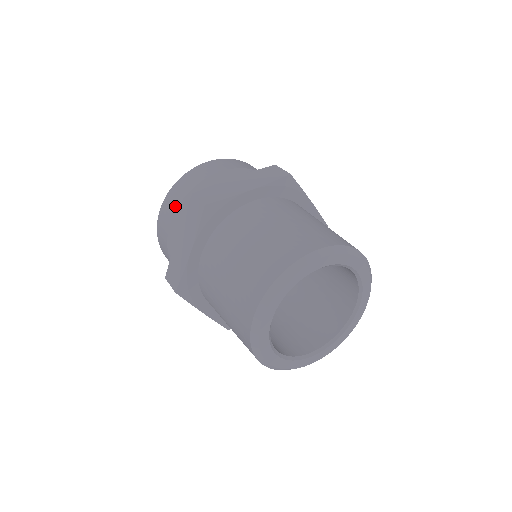
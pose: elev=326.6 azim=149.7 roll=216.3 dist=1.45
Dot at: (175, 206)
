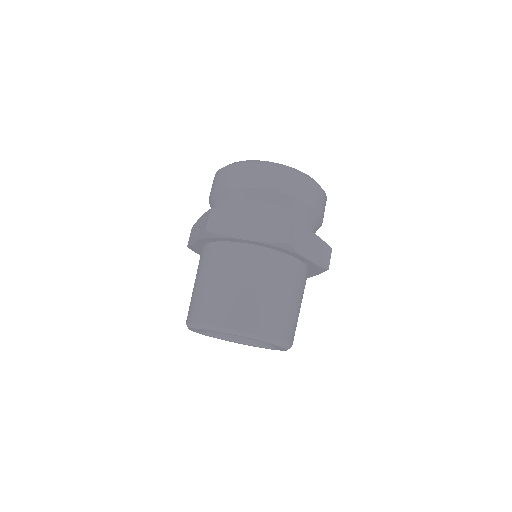
Dot at: (274, 187)
